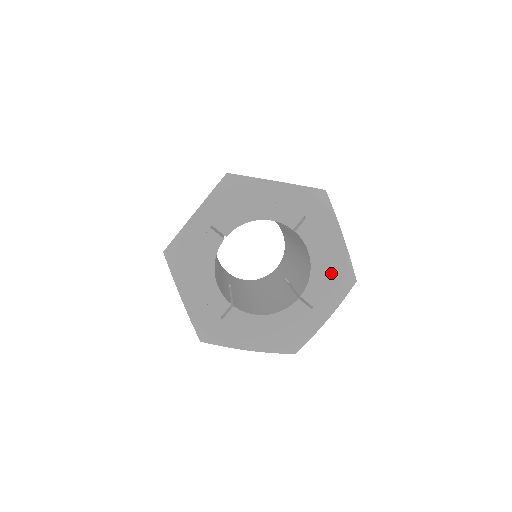
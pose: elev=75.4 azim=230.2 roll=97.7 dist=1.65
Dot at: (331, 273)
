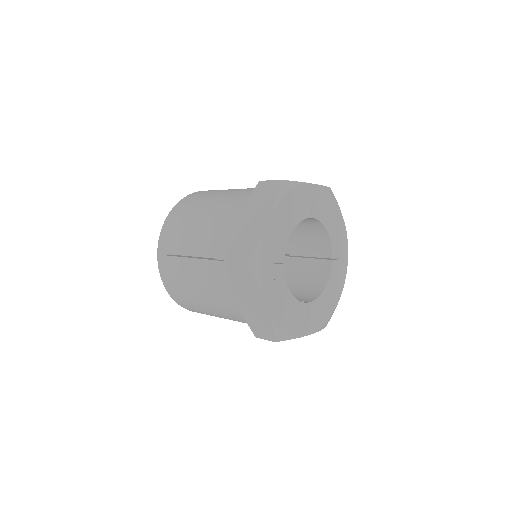
Dot at: (327, 306)
